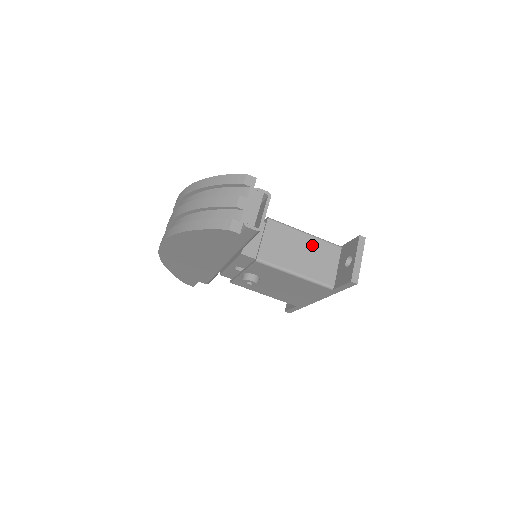
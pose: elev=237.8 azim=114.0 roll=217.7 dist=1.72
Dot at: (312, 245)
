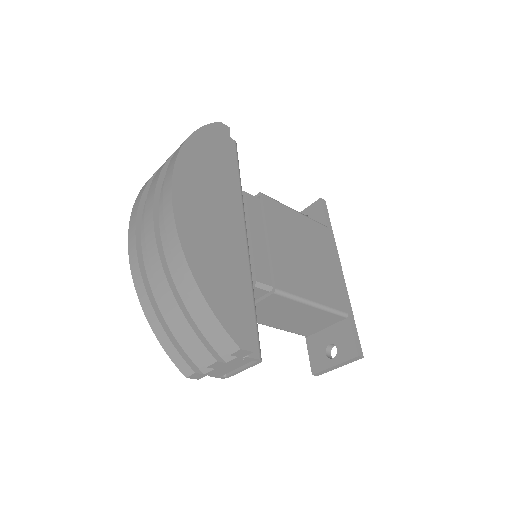
Dot at: (312, 314)
